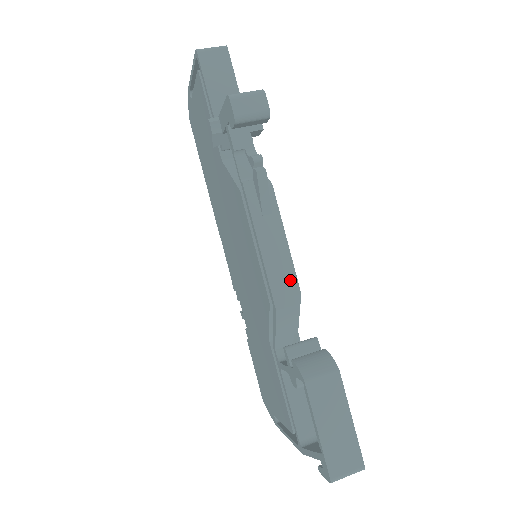
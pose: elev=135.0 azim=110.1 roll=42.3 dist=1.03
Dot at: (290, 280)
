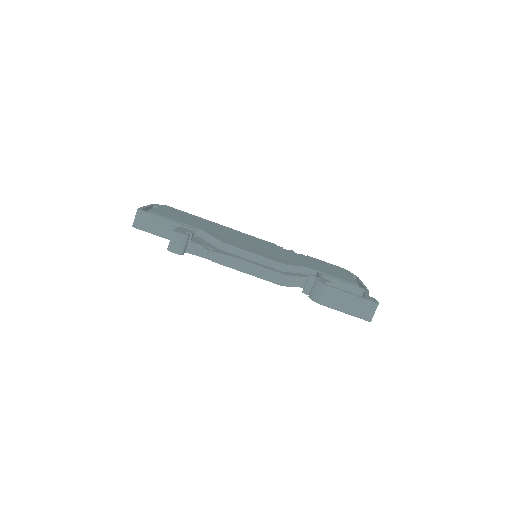
Dot at: (274, 265)
